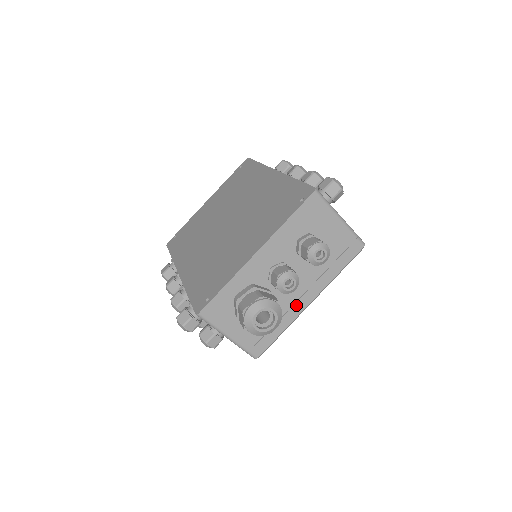
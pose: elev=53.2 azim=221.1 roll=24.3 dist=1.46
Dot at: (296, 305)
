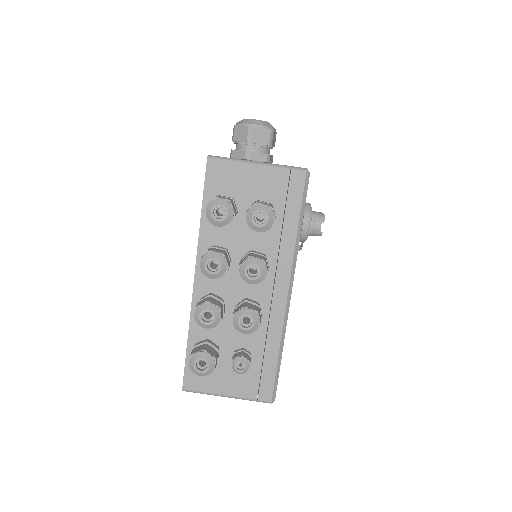
Dot at: occluded
